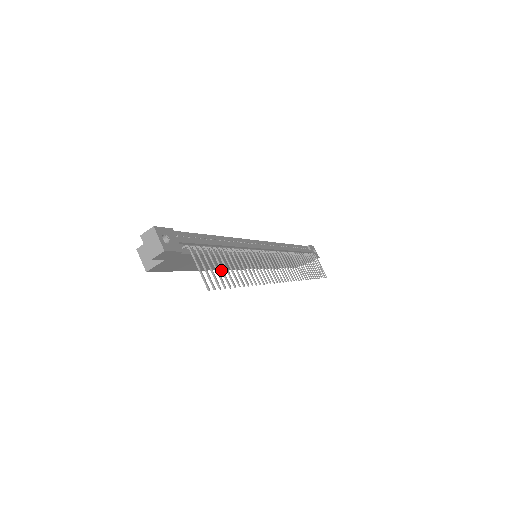
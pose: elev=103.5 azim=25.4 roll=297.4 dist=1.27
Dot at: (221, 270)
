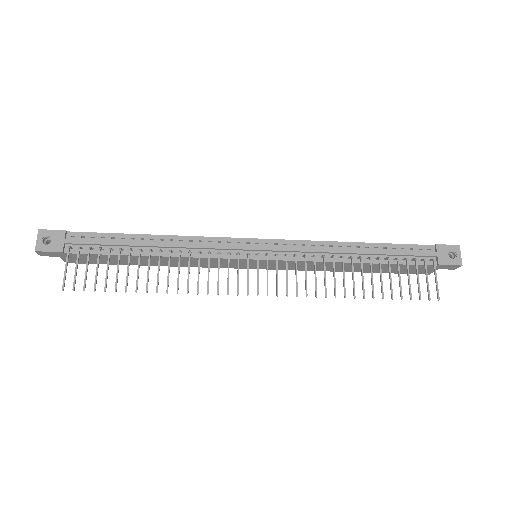
Dot at: (106, 272)
